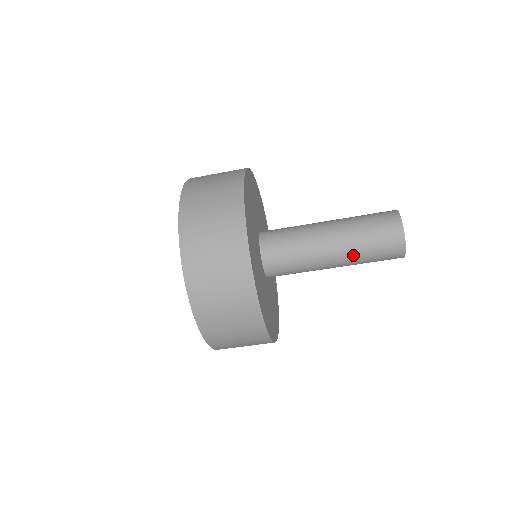
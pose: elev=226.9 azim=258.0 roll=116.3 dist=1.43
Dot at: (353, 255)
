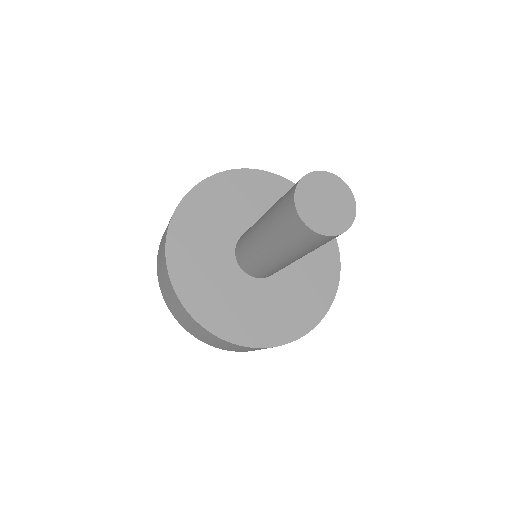
Dot at: occluded
